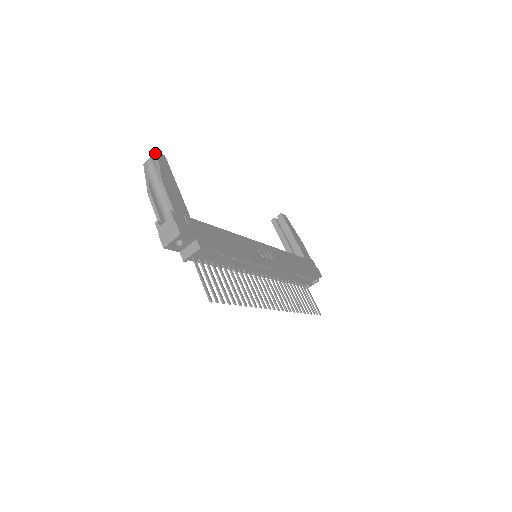
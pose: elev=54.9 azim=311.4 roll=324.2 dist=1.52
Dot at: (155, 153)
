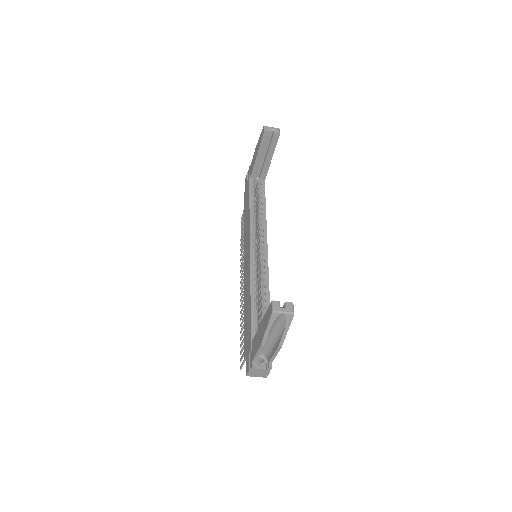
Dot at: (292, 315)
